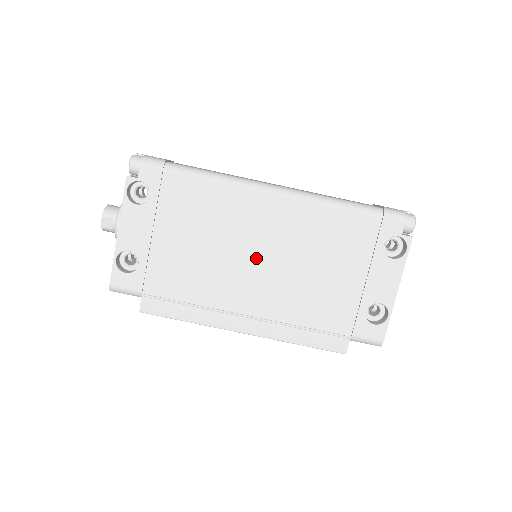
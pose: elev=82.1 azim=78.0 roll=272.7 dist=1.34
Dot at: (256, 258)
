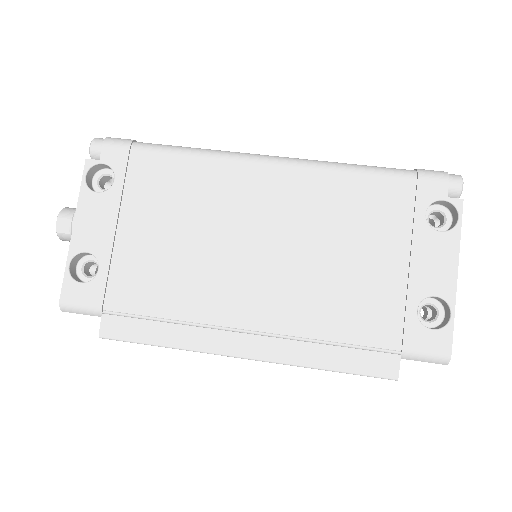
Dot at: (253, 247)
